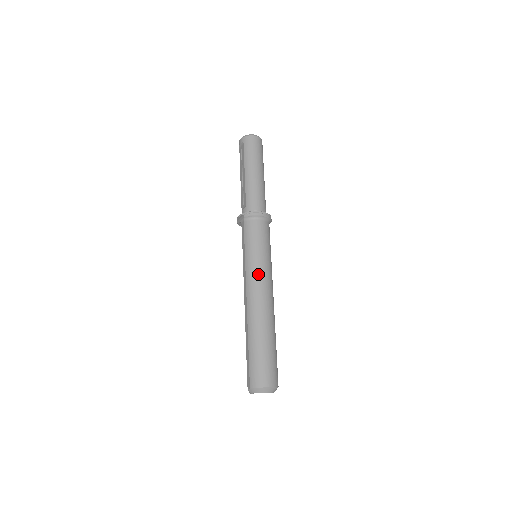
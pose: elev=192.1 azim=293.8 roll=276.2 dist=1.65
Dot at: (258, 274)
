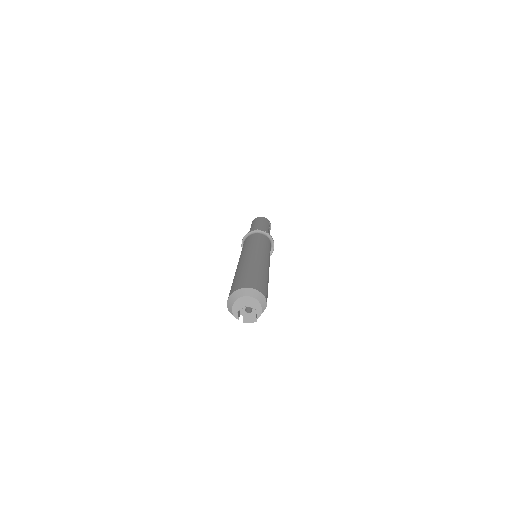
Dot at: (248, 249)
